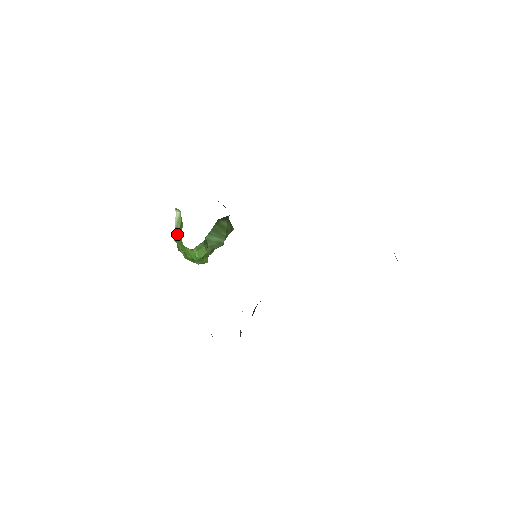
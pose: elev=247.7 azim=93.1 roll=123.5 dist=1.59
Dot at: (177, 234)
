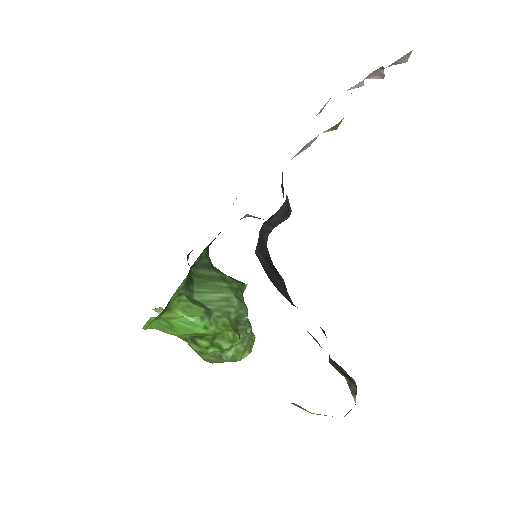
Dot at: occluded
